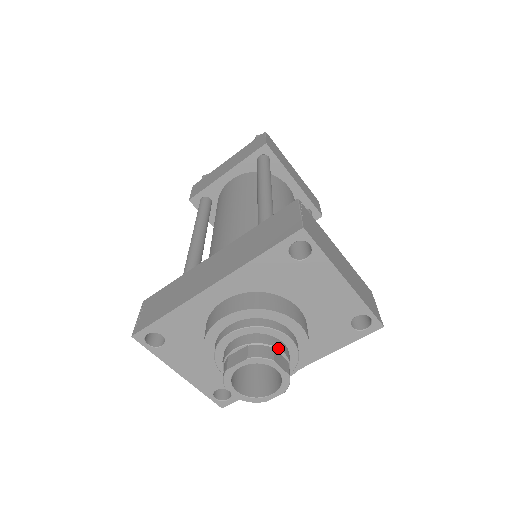
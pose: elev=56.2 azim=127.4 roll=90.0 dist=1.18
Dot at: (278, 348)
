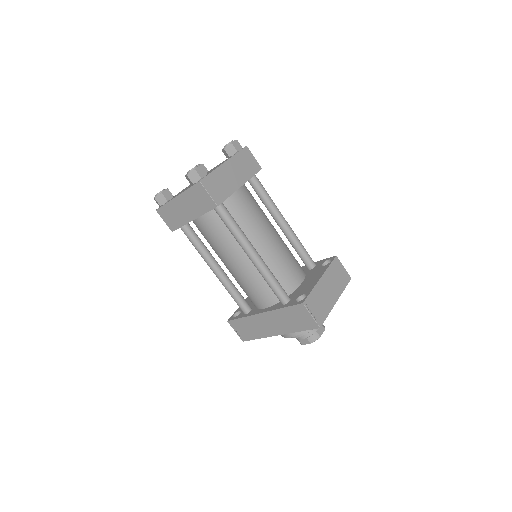
Dot at: (318, 329)
